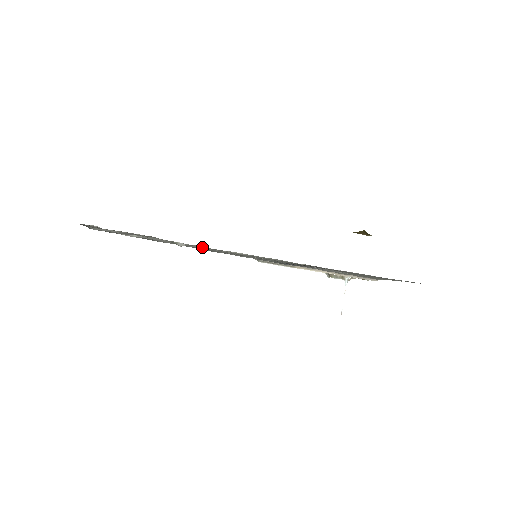
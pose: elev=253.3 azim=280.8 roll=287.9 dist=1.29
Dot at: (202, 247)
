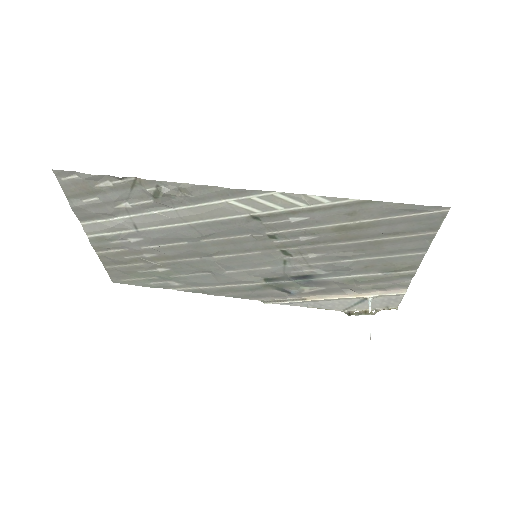
Dot at: (188, 186)
